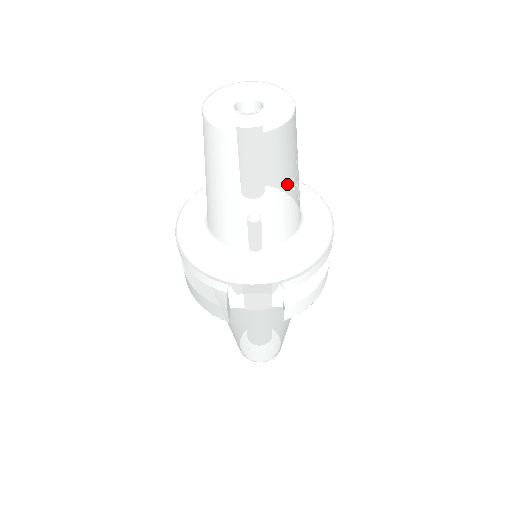
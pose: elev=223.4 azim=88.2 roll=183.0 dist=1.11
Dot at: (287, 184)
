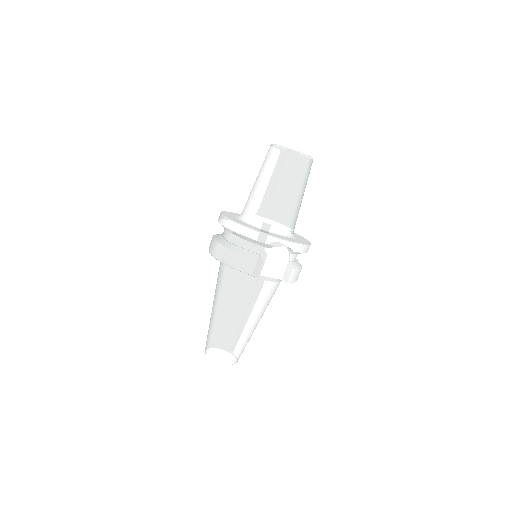
Dot at: (303, 194)
